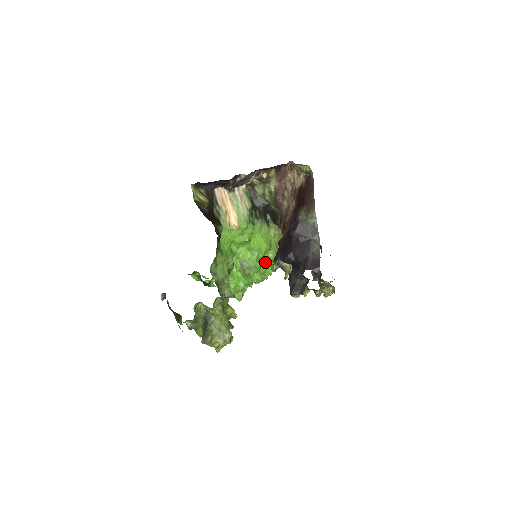
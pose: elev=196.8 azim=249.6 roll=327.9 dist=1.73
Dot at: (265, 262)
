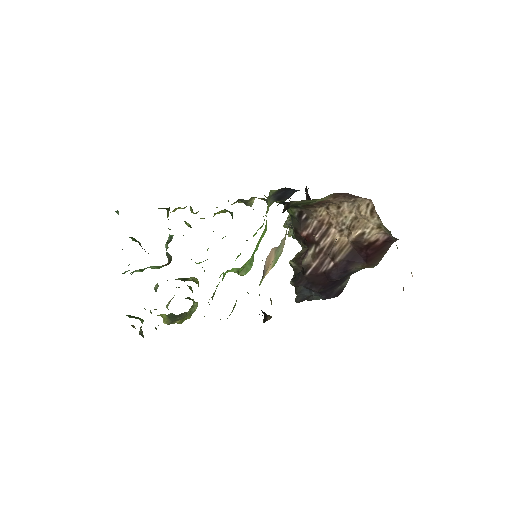
Dot at: occluded
